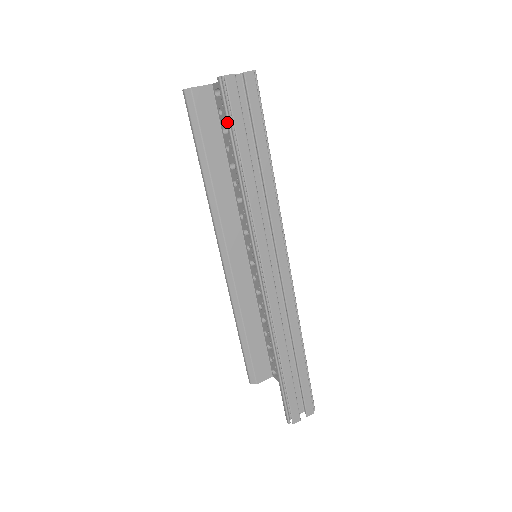
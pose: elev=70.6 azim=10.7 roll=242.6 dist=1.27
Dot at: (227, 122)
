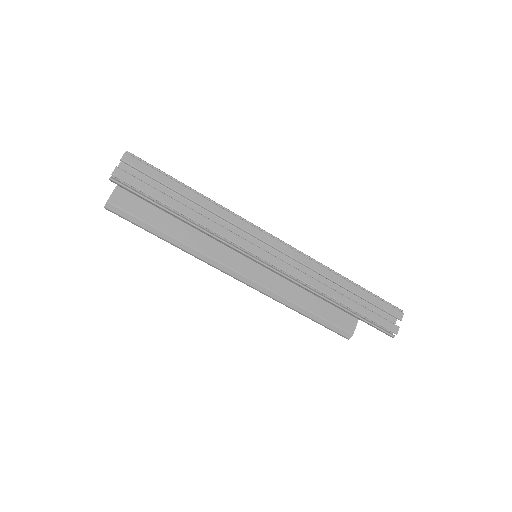
Dot at: (143, 198)
